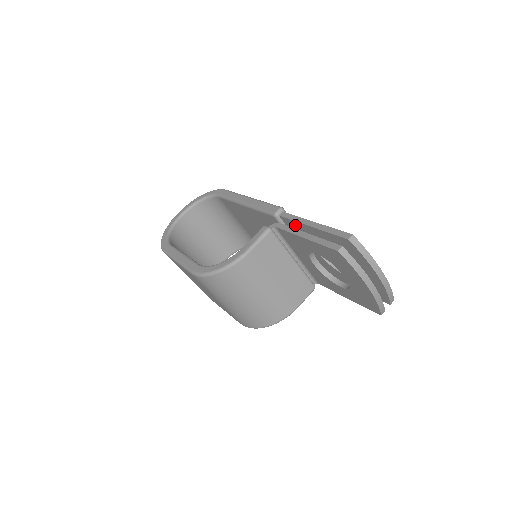
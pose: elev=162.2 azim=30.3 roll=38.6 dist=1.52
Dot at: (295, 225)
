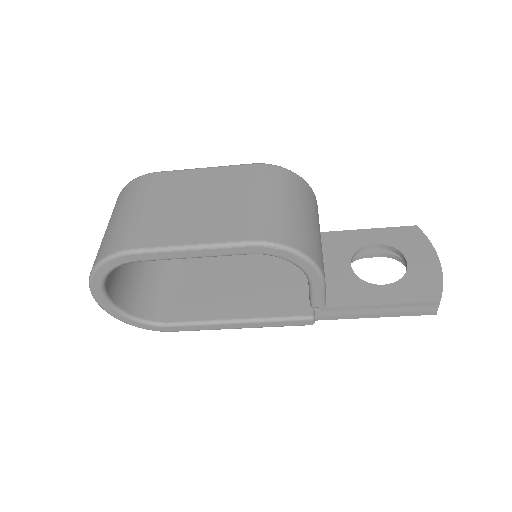
Dot at: occluded
